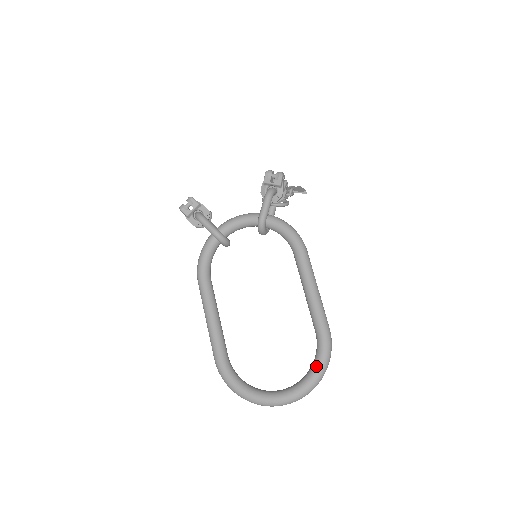
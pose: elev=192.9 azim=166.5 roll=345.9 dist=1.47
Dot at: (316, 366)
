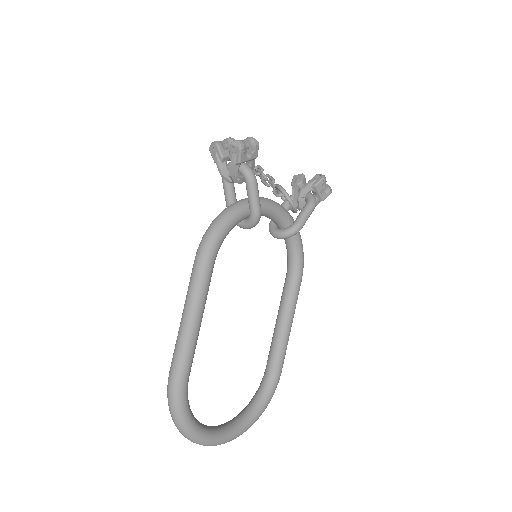
Dot at: (261, 408)
